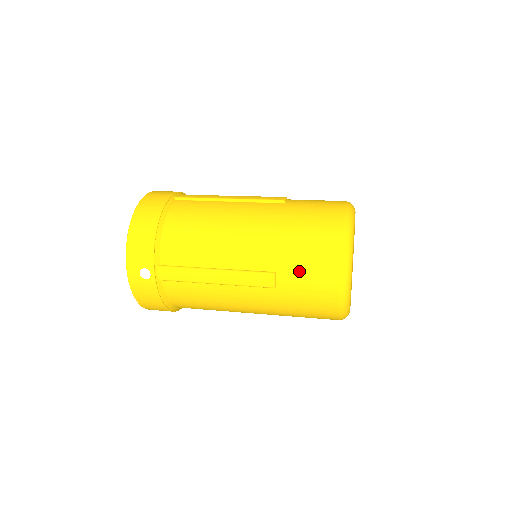
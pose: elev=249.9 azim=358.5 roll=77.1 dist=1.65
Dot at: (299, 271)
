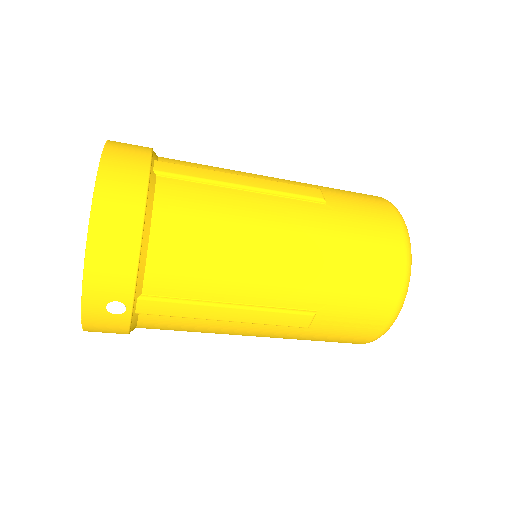
Dot at: (346, 311)
